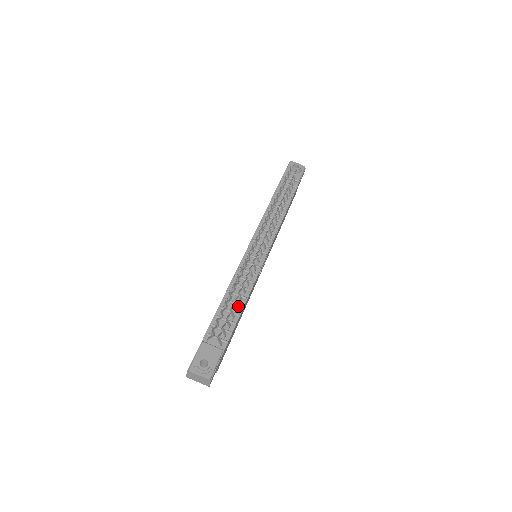
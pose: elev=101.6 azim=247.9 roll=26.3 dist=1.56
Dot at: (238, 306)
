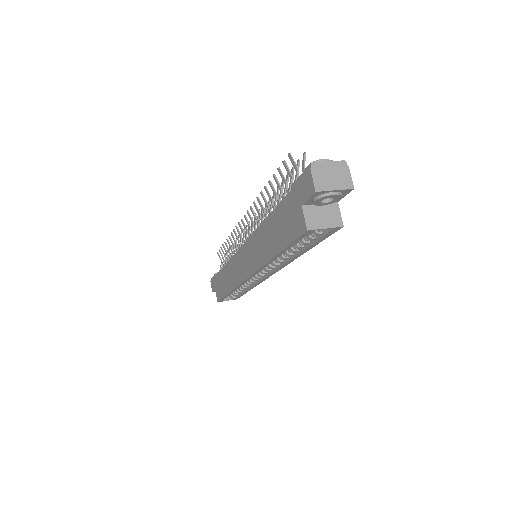
Dot at: occluded
